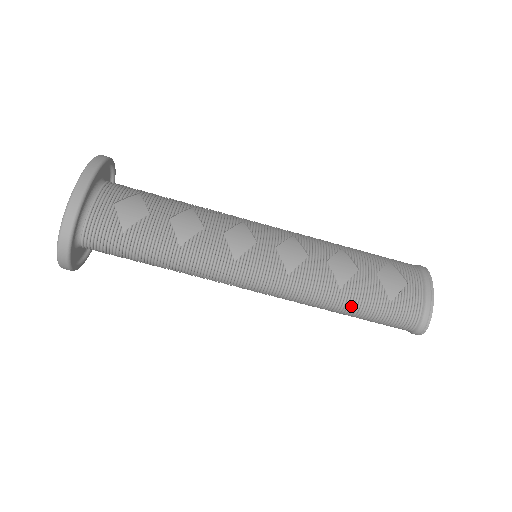
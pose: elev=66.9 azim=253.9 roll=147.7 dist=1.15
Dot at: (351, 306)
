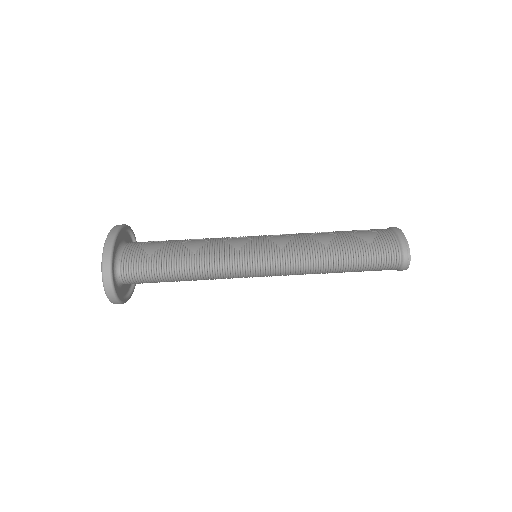
Dot at: (341, 256)
